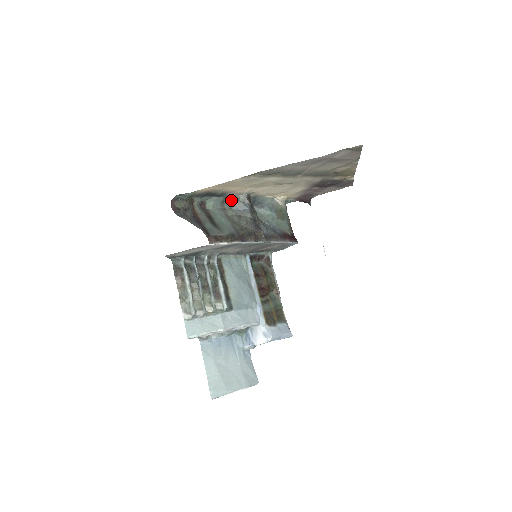
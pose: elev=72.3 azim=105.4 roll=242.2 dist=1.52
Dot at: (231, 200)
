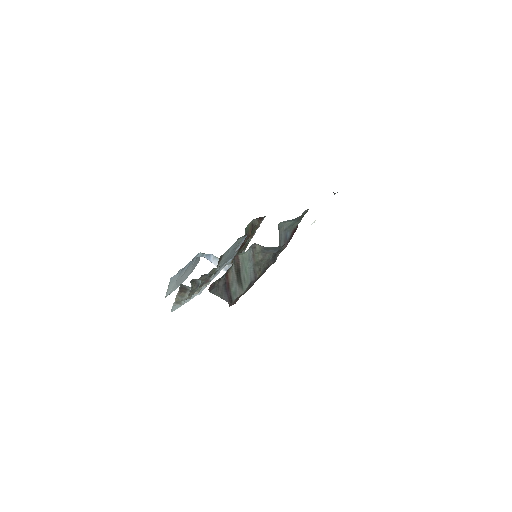
Dot at: (267, 247)
